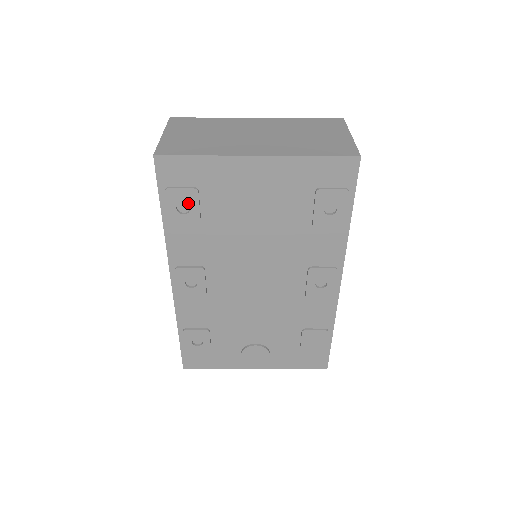
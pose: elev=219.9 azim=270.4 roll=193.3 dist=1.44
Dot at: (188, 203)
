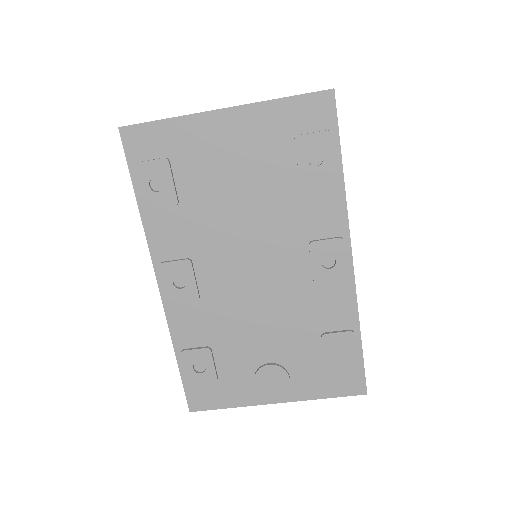
Dot at: (160, 177)
